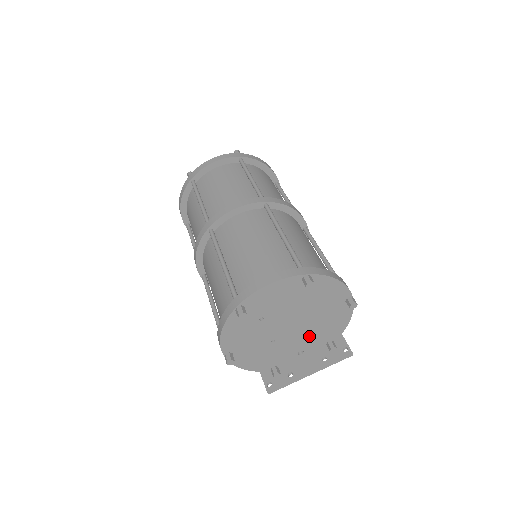
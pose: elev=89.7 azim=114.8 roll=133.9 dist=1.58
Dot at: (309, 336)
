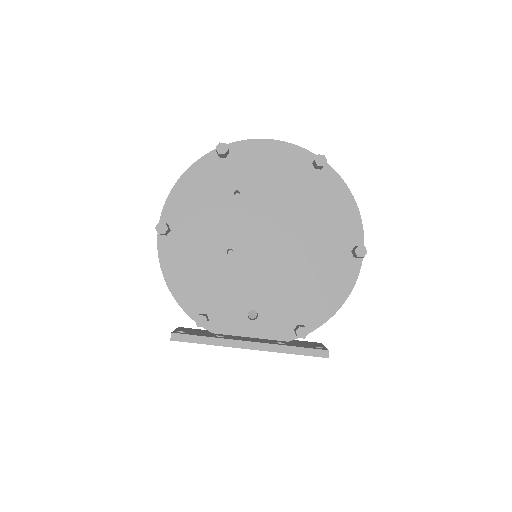
Dot at: (279, 286)
